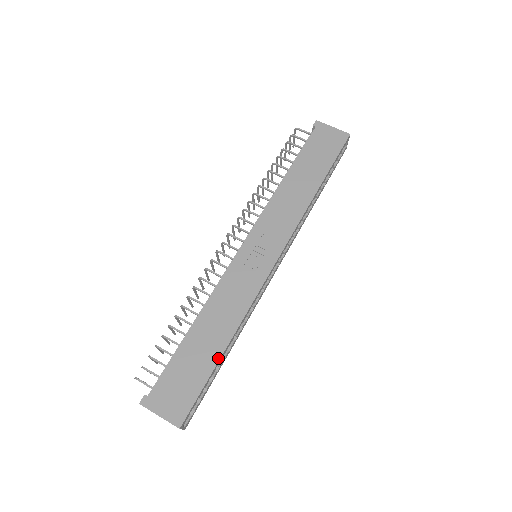
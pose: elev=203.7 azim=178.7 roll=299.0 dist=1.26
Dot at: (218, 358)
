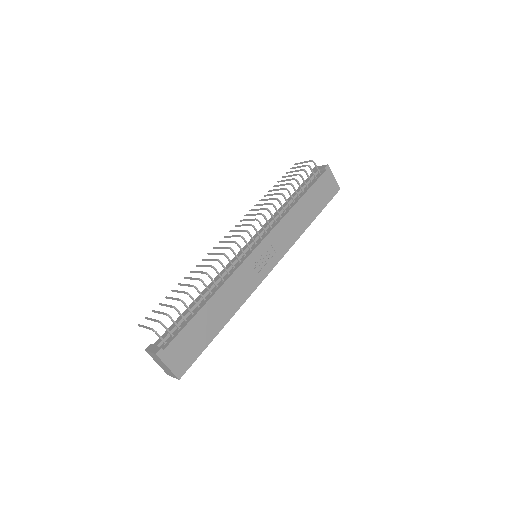
Dot at: (217, 333)
